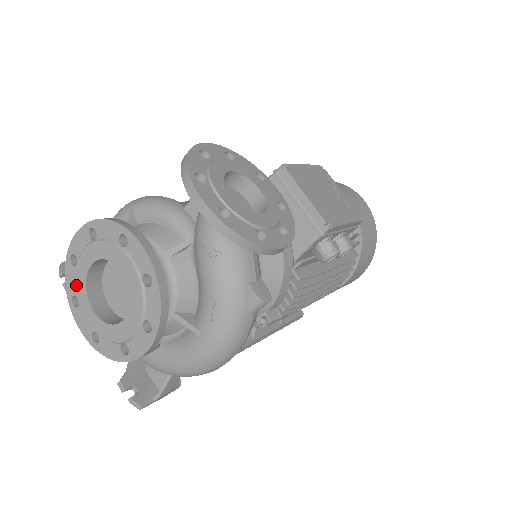
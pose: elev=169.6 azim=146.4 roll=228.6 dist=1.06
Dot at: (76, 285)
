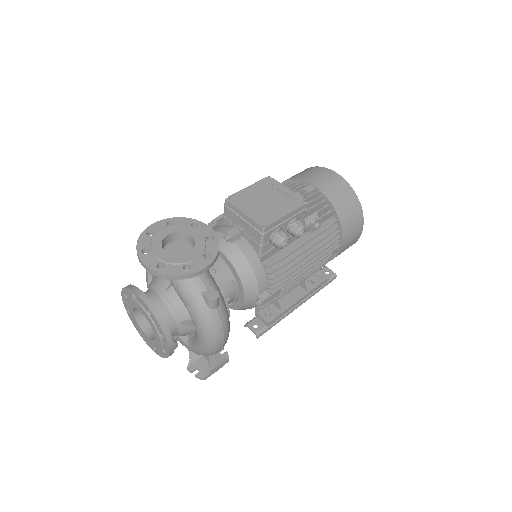
Dot at: (135, 324)
